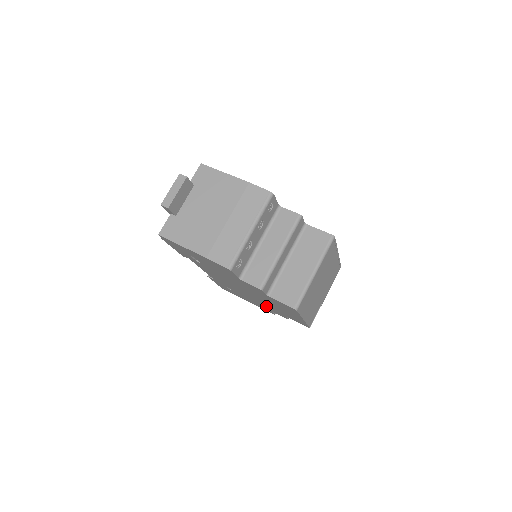
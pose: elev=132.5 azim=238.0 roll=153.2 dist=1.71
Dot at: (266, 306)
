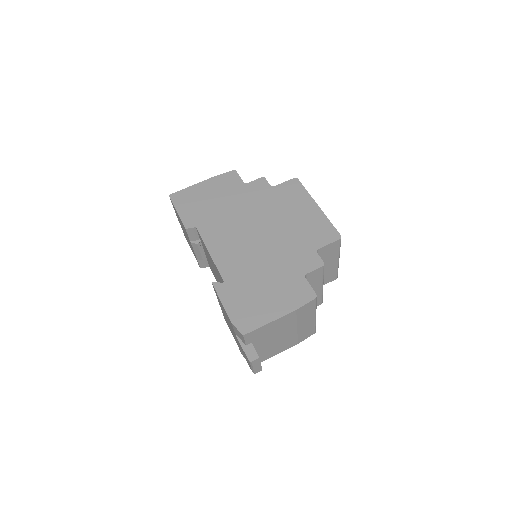
Dot at: occluded
